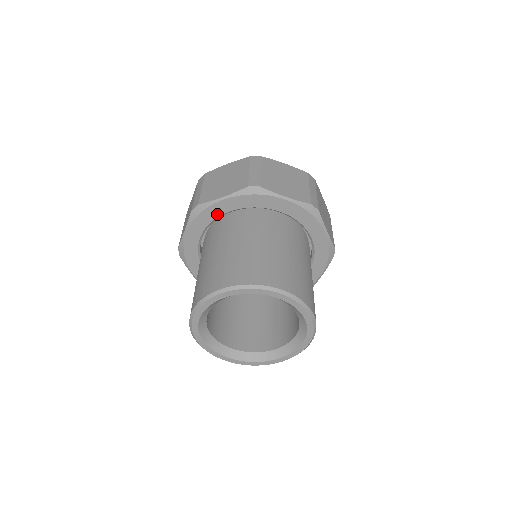
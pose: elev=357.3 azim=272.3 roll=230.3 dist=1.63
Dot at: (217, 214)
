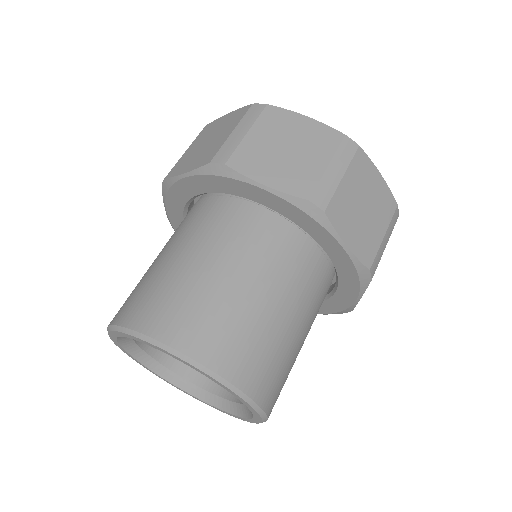
Dot at: (187, 195)
